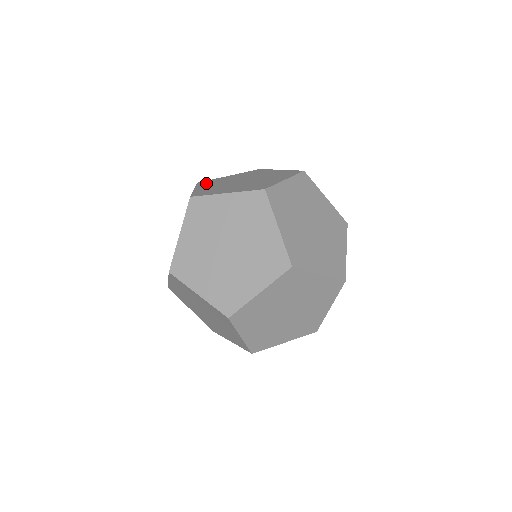
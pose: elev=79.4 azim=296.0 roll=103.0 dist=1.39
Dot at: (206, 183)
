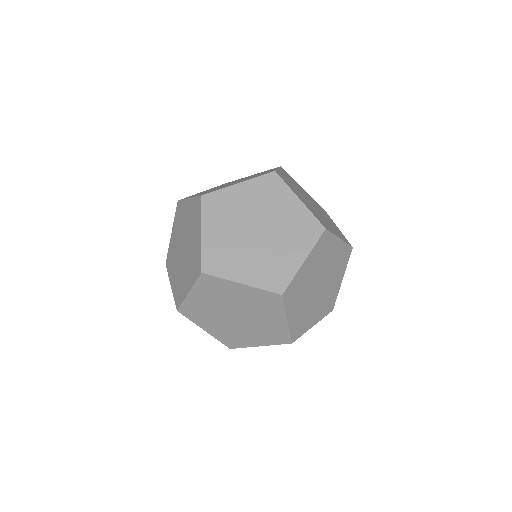
Dot at: occluded
